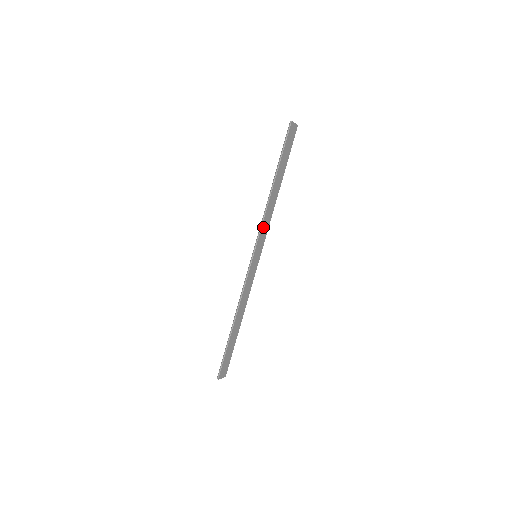
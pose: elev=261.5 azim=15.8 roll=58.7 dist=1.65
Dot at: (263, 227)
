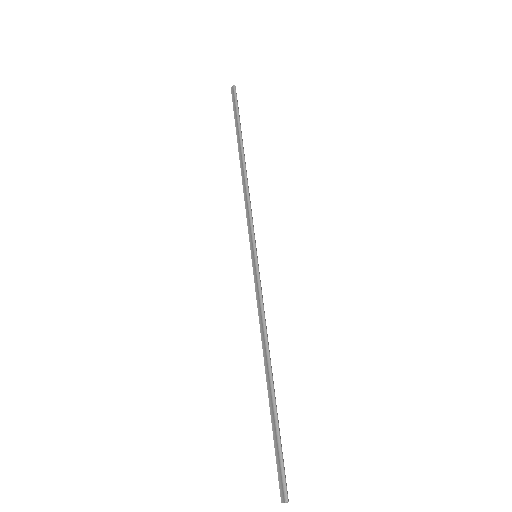
Dot at: (251, 211)
